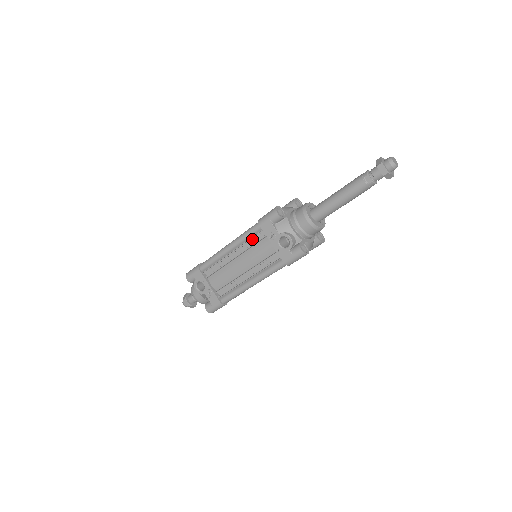
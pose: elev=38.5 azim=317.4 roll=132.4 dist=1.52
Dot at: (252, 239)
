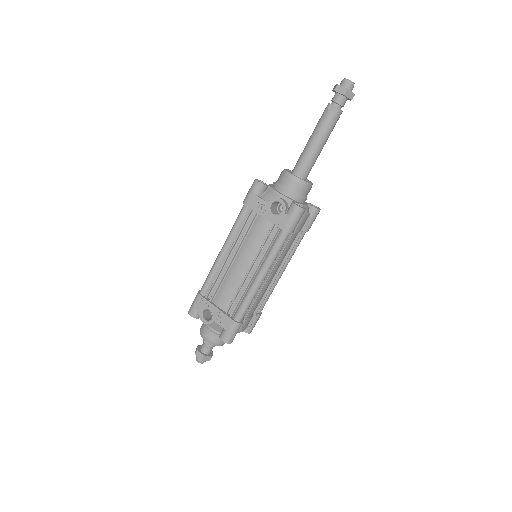
Dot at: (243, 228)
